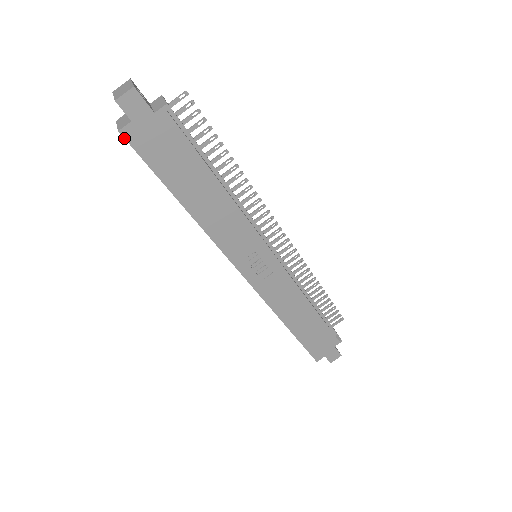
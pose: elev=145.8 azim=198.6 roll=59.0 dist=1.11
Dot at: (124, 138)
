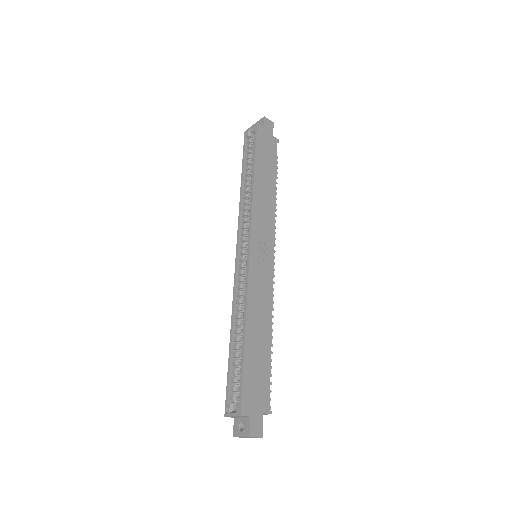
Dot at: (257, 126)
